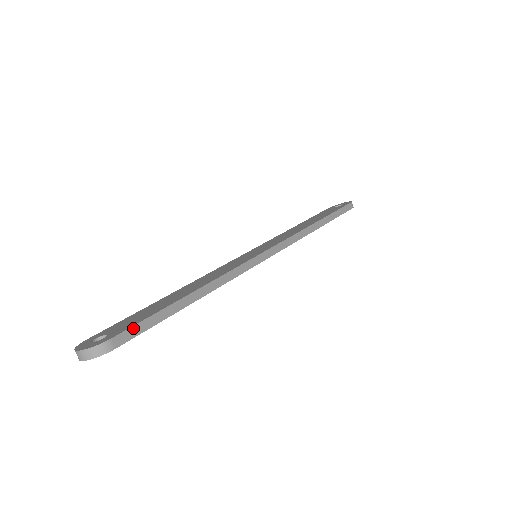
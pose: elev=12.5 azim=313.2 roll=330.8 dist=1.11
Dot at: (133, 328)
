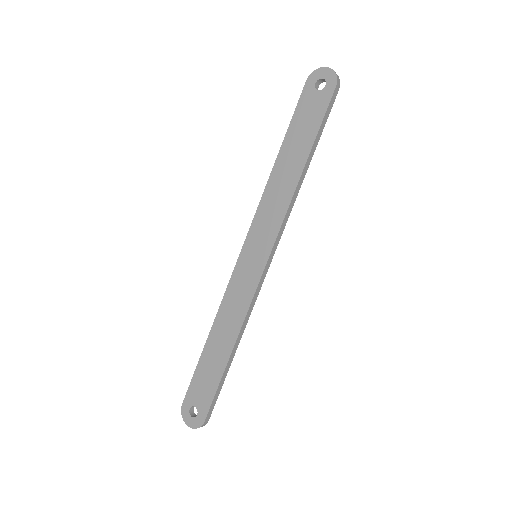
Dot at: (211, 406)
